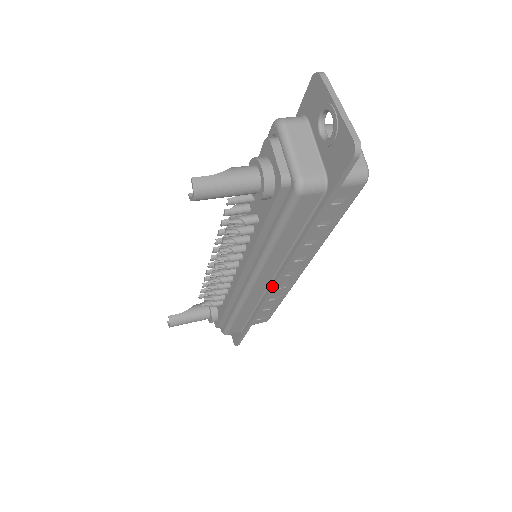
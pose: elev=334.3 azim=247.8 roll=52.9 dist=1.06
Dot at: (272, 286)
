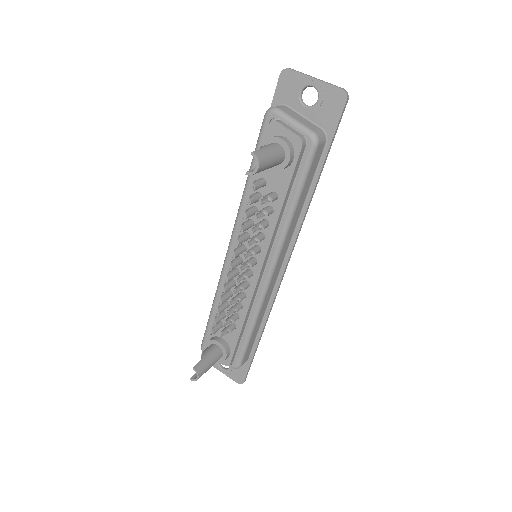
Dot at: (284, 269)
